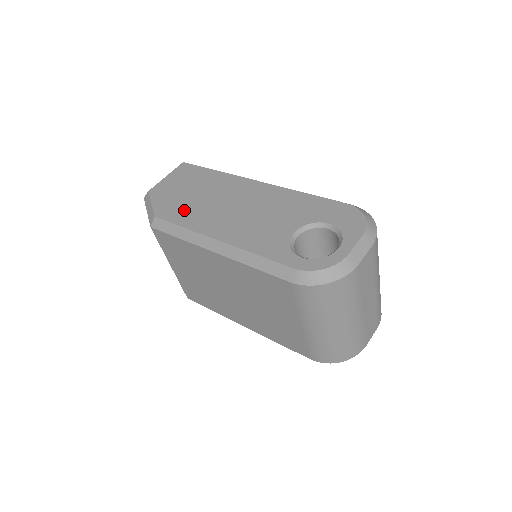
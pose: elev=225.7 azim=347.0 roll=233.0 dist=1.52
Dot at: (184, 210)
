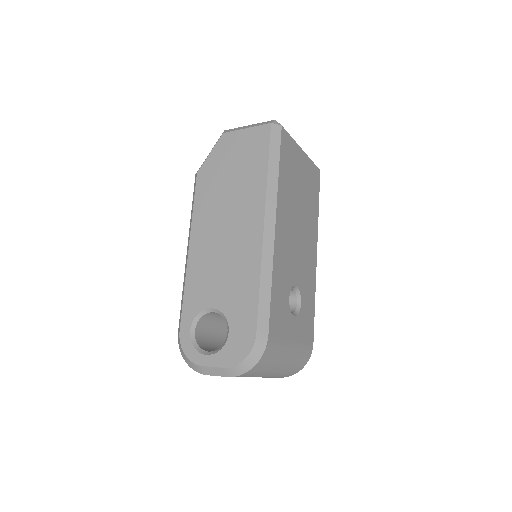
Dot at: (210, 191)
